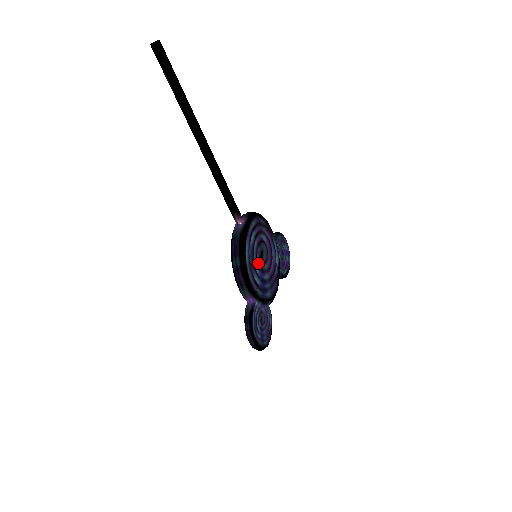
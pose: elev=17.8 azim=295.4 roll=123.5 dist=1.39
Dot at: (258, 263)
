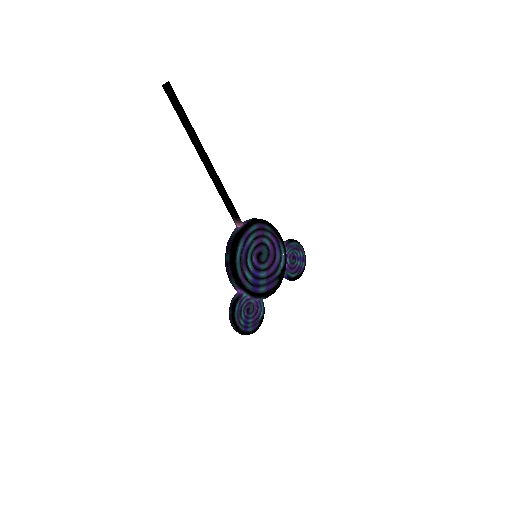
Dot at: (254, 262)
